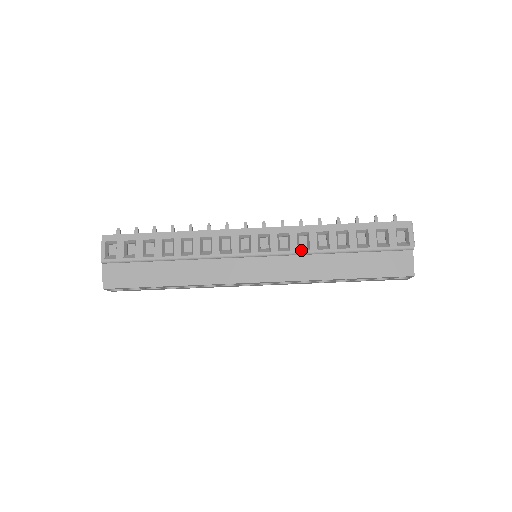
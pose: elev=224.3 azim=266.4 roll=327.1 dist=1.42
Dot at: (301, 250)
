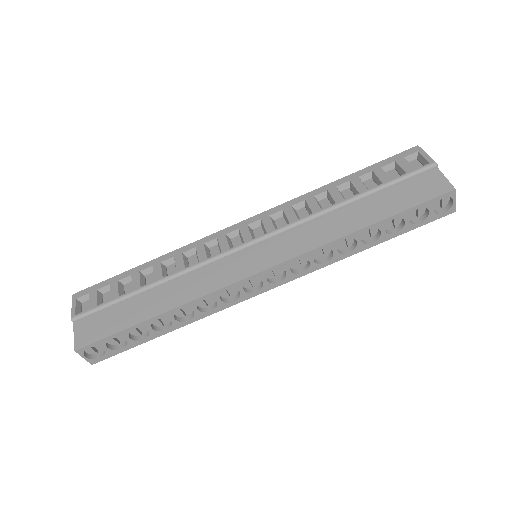
Dot at: occluded
